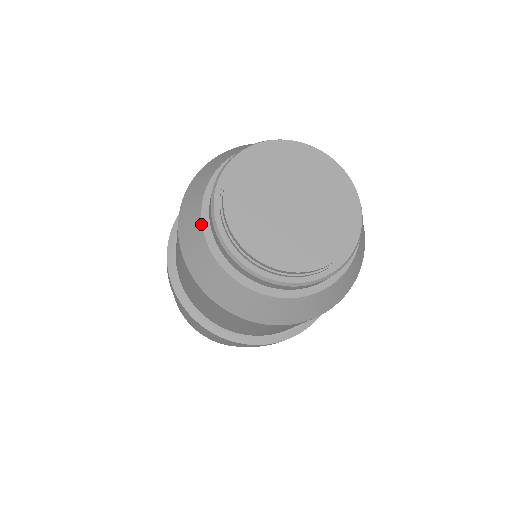
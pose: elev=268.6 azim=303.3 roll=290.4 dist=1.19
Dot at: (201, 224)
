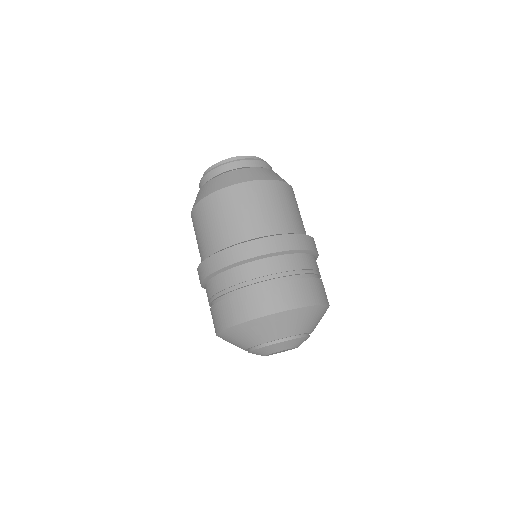
Dot at: (207, 182)
